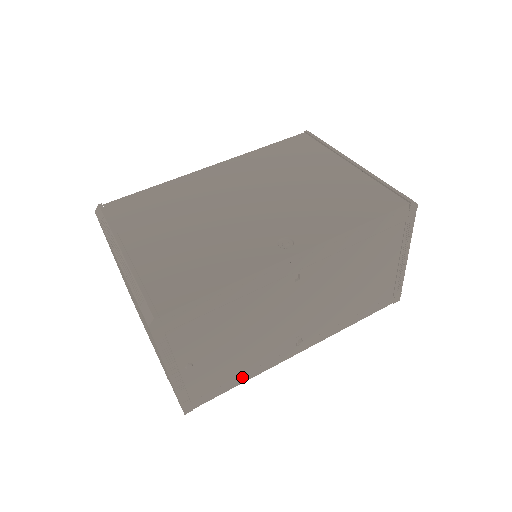
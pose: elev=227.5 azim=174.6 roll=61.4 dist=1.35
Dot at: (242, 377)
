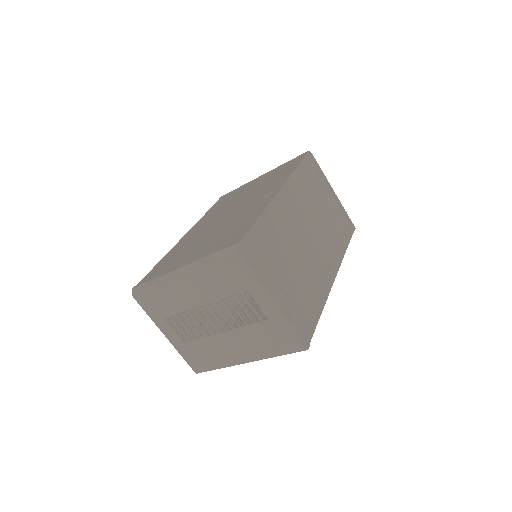
Dot at: (318, 306)
